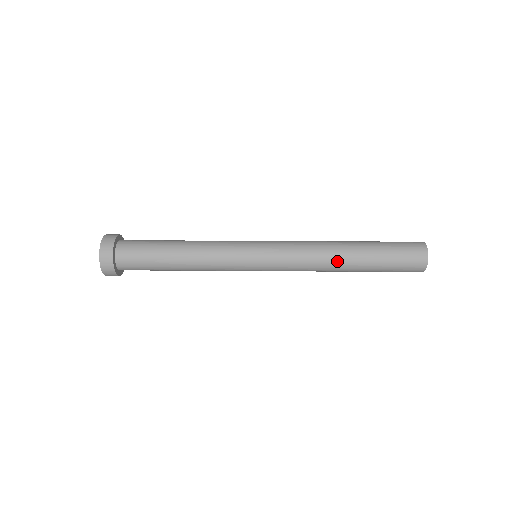
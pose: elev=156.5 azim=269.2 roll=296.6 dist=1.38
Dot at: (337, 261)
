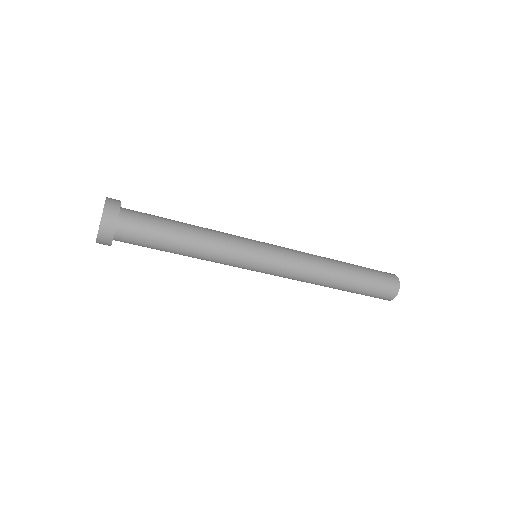
Dot at: (331, 272)
